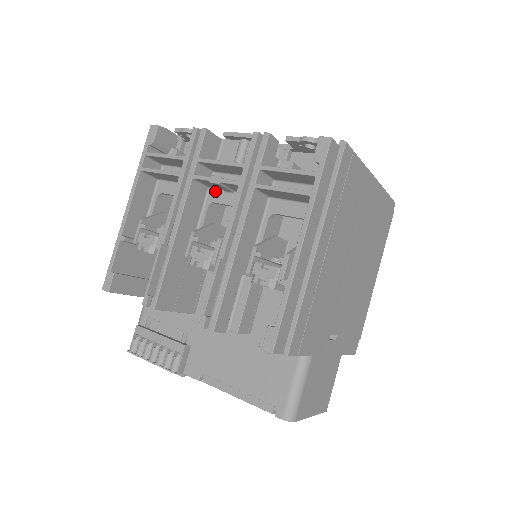
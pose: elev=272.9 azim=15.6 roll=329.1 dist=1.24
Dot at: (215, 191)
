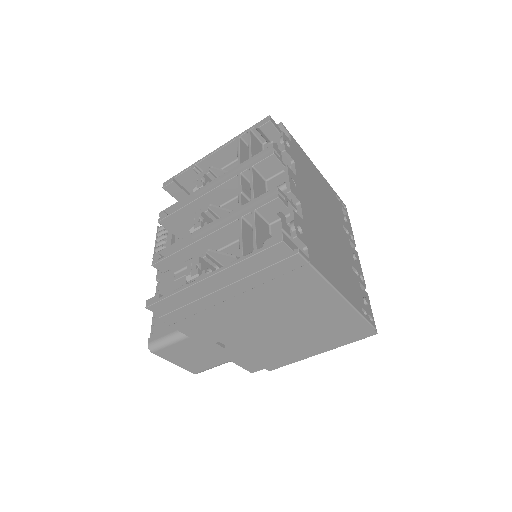
Dot at: occluded
